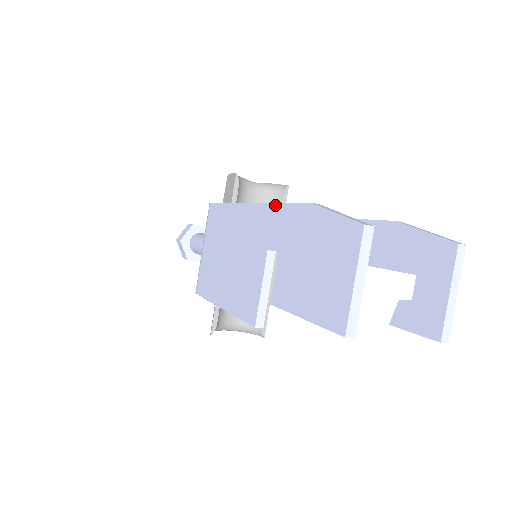
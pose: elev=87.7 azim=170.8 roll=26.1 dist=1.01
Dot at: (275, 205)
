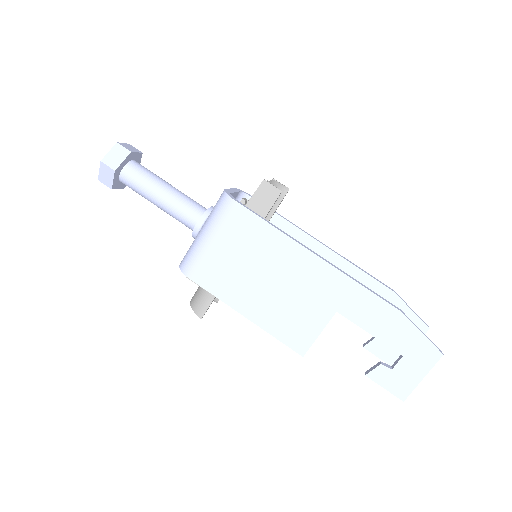
Dot at: (358, 285)
